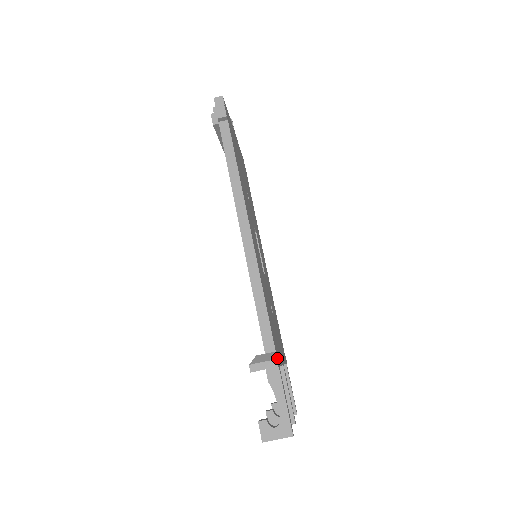
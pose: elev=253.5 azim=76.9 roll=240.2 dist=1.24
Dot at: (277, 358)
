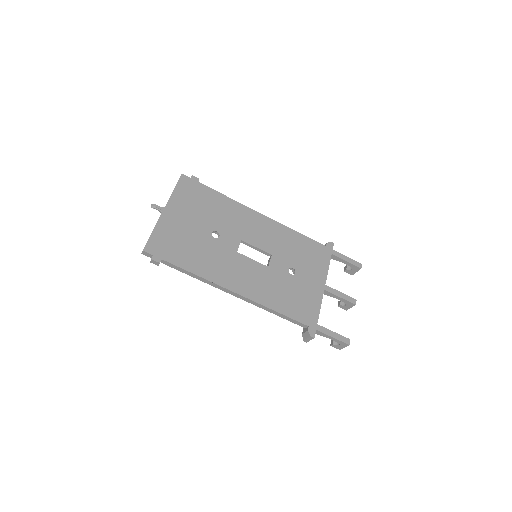
Dot at: (312, 326)
